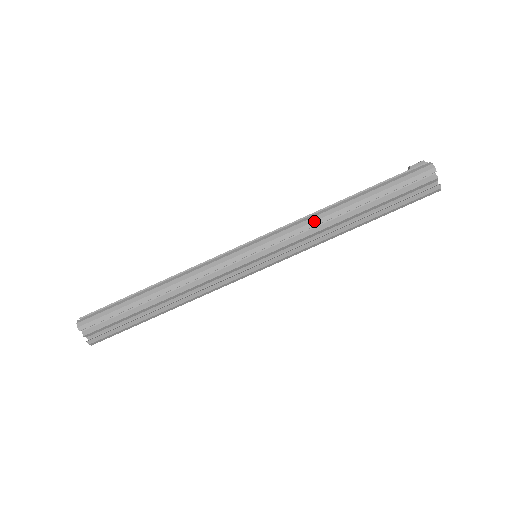
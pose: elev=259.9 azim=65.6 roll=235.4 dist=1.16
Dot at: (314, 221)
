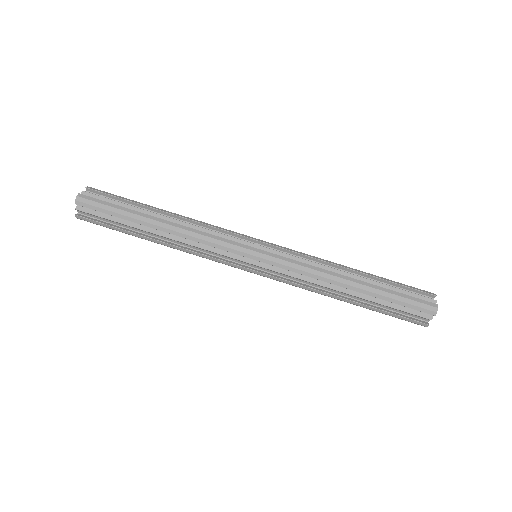
Dot at: occluded
